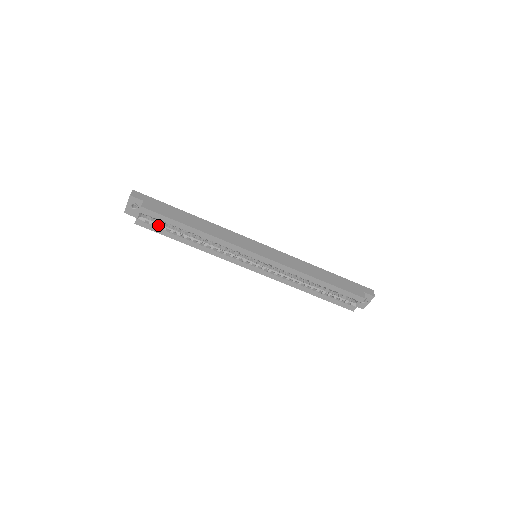
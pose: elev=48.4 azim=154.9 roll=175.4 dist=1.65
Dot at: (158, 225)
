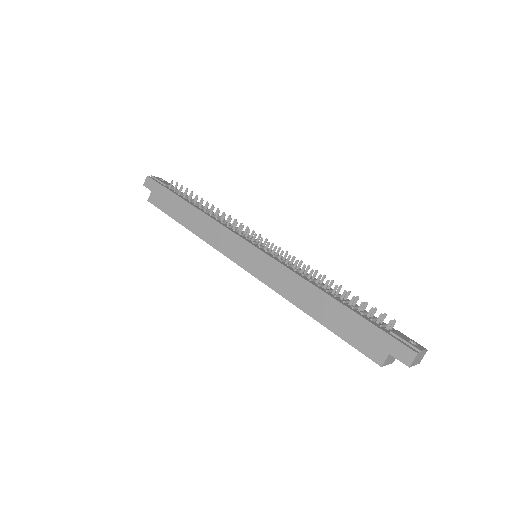
Dot at: occluded
